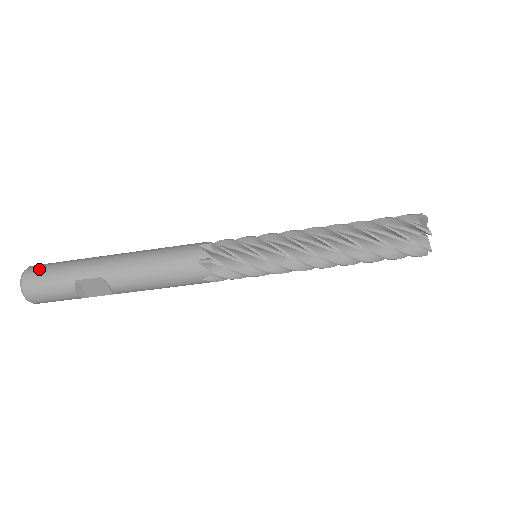
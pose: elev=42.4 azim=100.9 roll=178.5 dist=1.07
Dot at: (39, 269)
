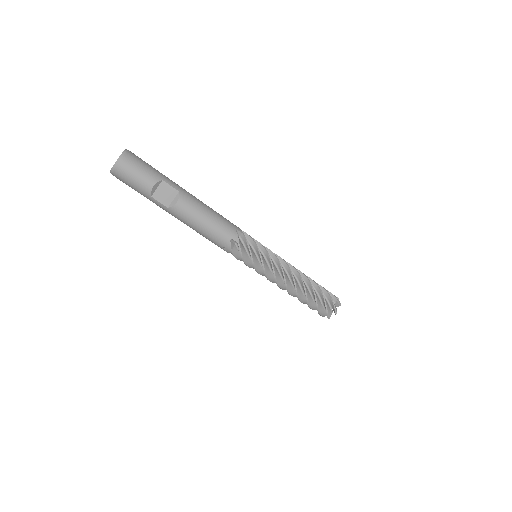
Dot at: occluded
